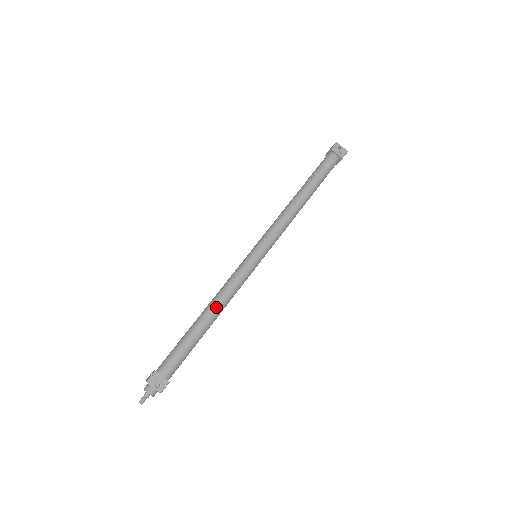
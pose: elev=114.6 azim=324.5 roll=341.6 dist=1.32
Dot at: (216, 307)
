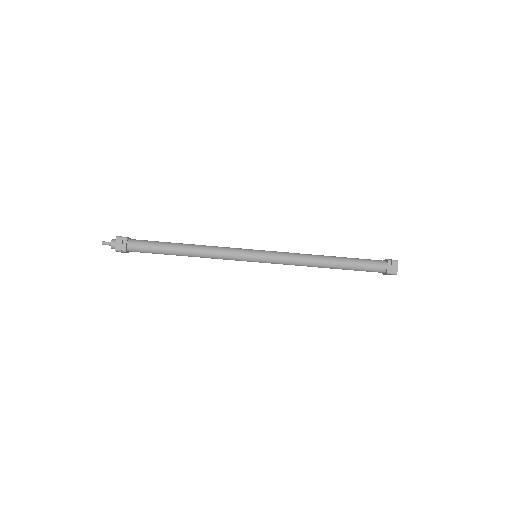
Dot at: occluded
